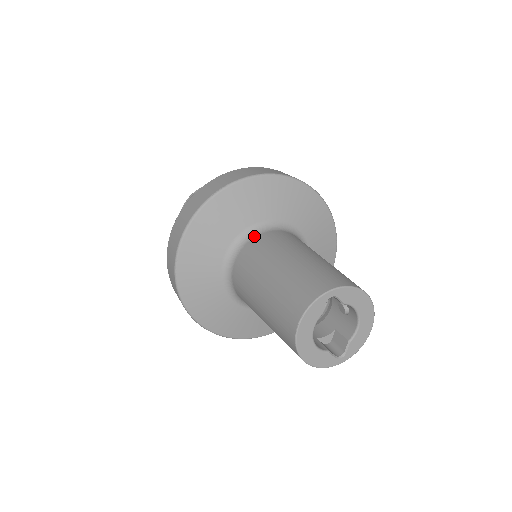
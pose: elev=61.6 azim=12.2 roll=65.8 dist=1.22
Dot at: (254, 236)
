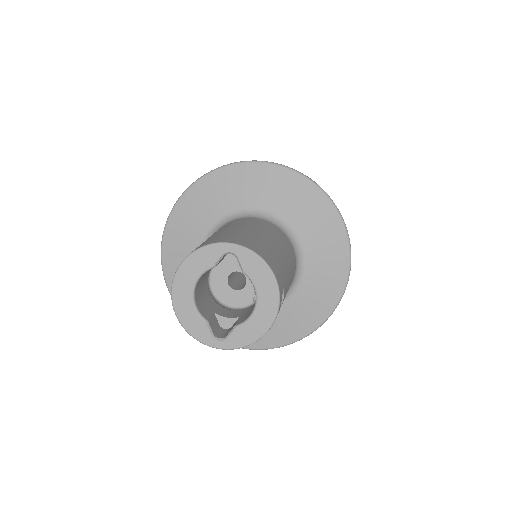
Dot at: (247, 217)
